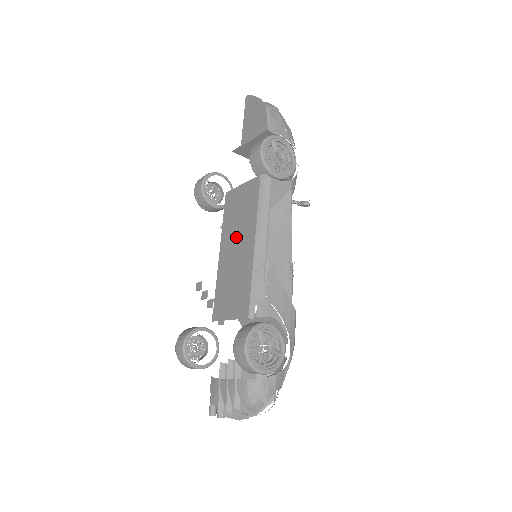
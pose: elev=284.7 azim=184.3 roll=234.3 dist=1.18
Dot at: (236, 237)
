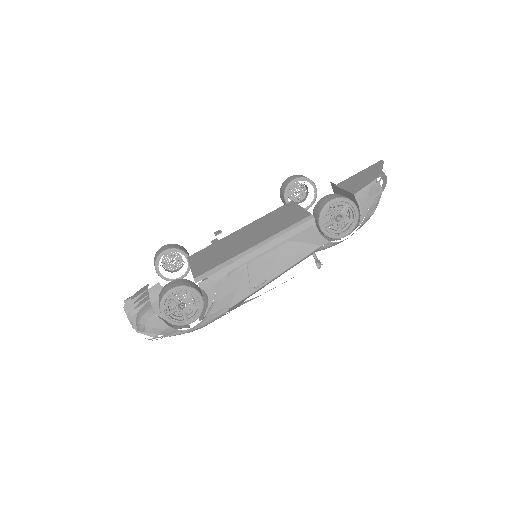
Dot at: (256, 231)
